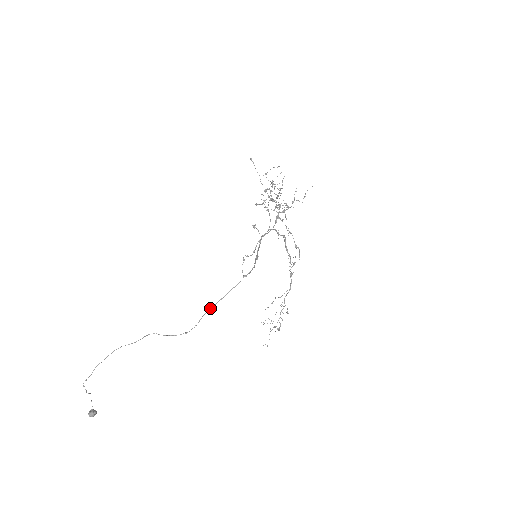
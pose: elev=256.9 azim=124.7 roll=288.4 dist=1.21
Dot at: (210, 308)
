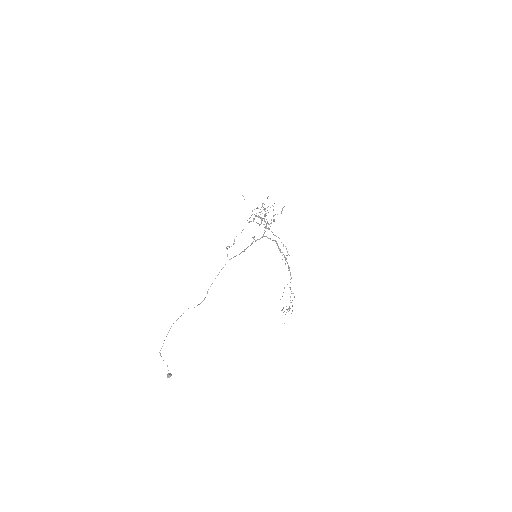
Dot at: occluded
